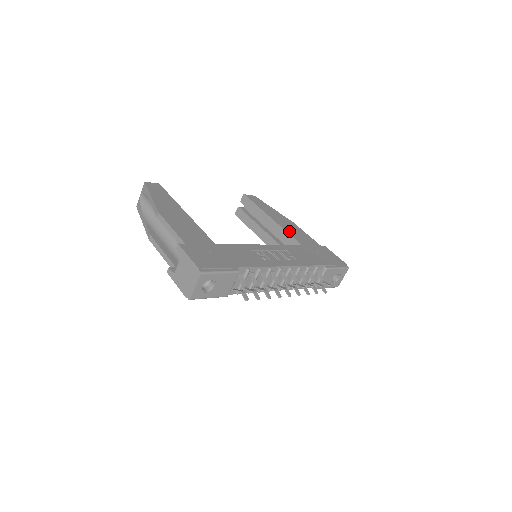
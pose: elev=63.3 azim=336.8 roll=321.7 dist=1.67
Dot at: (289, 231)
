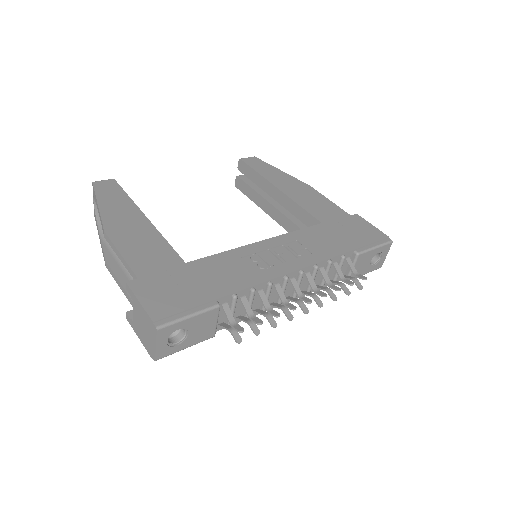
Dot at: (302, 203)
